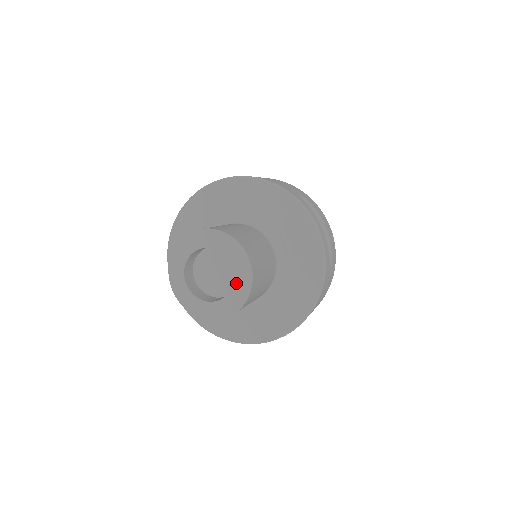
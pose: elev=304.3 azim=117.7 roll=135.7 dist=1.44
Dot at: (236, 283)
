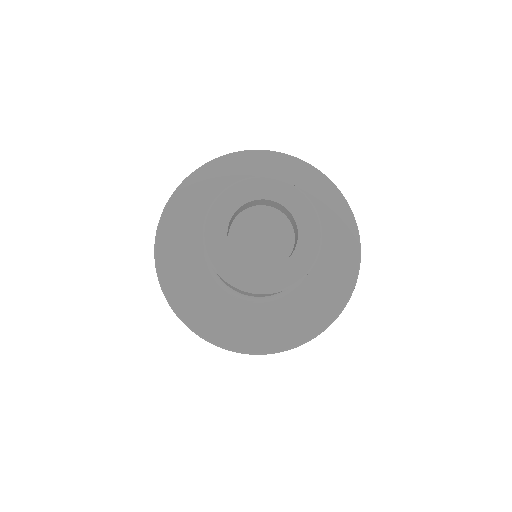
Dot at: (299, 220)
